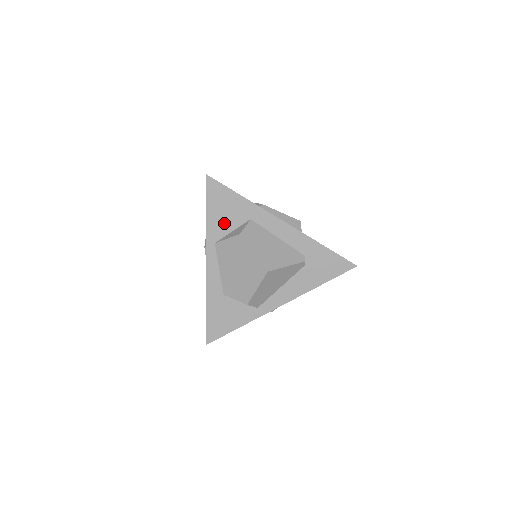
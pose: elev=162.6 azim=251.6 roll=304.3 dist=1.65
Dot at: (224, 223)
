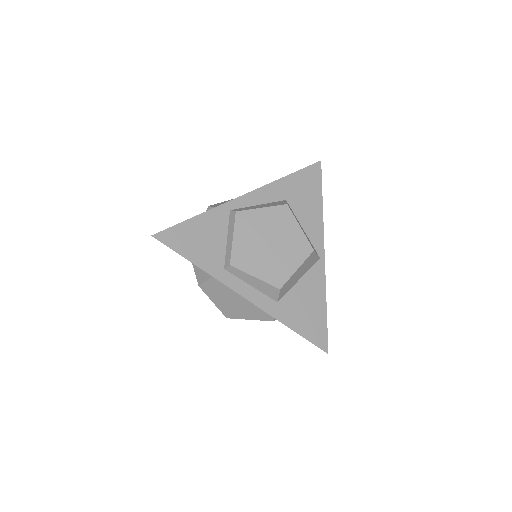
Dot at: occluded
